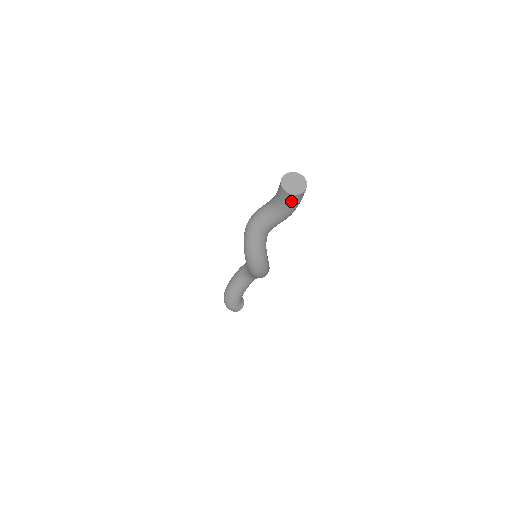
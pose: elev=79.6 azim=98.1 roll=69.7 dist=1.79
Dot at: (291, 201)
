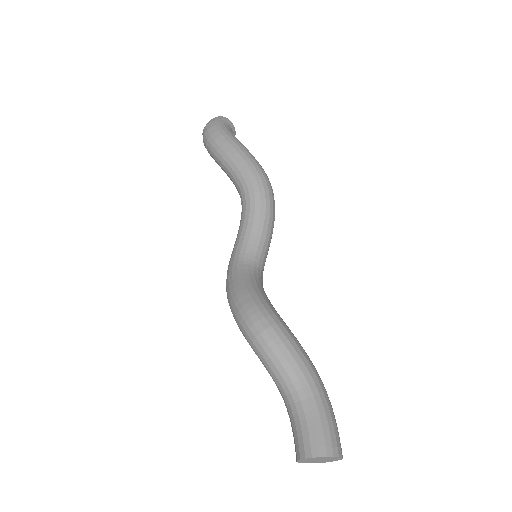
Dot at: occluded
